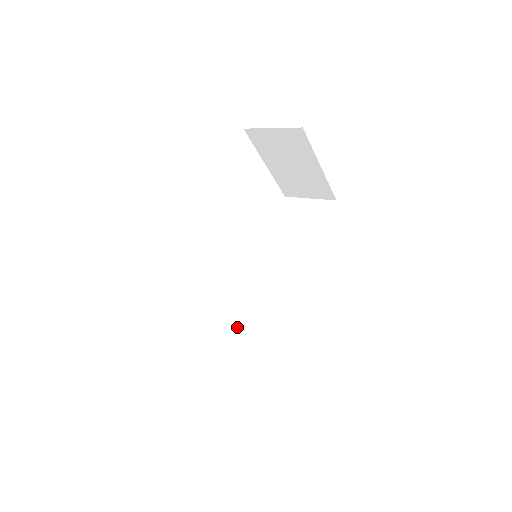
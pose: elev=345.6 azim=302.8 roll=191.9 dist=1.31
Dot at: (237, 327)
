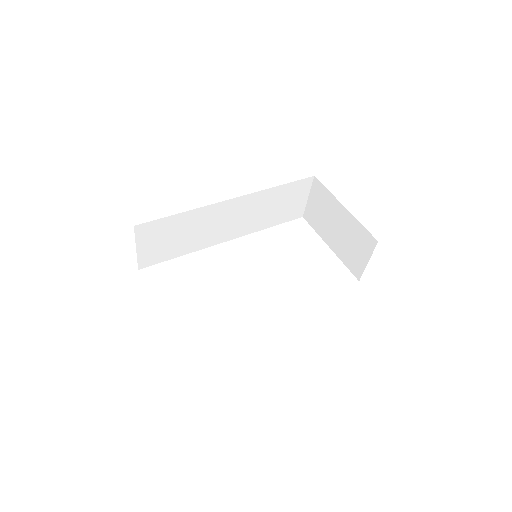
Dot at: occluded
